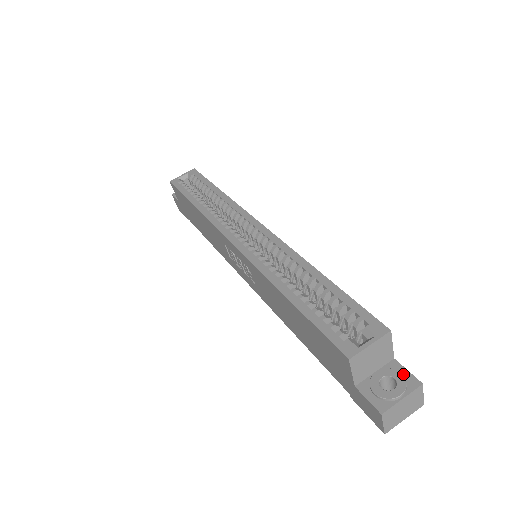
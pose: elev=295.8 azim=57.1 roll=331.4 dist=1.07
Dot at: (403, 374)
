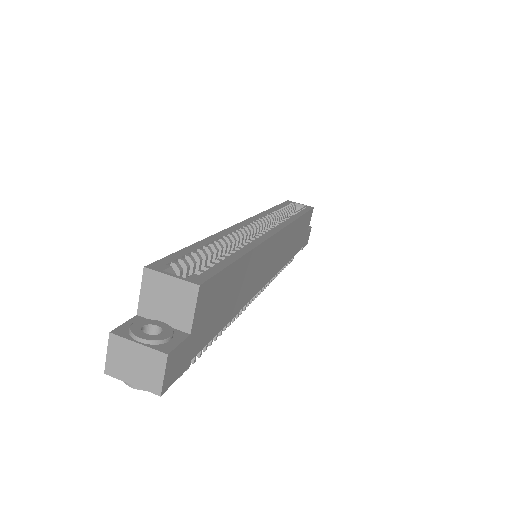
Dot at: (173, 341)
